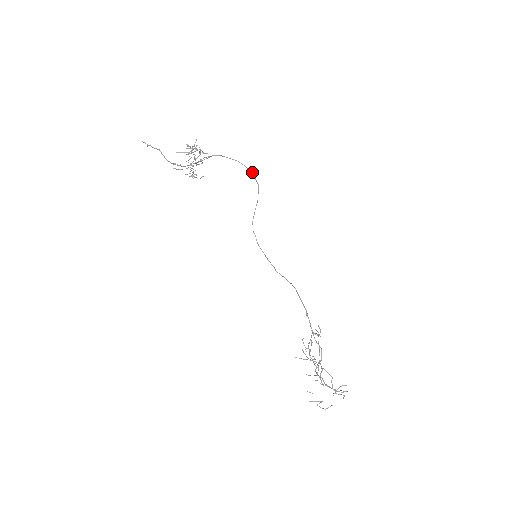
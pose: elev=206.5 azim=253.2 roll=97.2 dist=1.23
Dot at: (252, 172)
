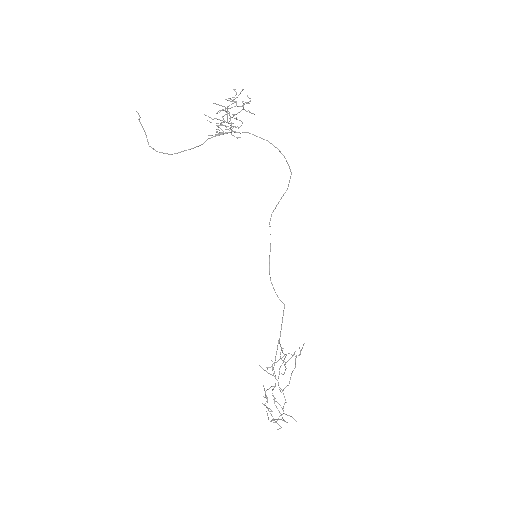
Dot at: (285, 158)
